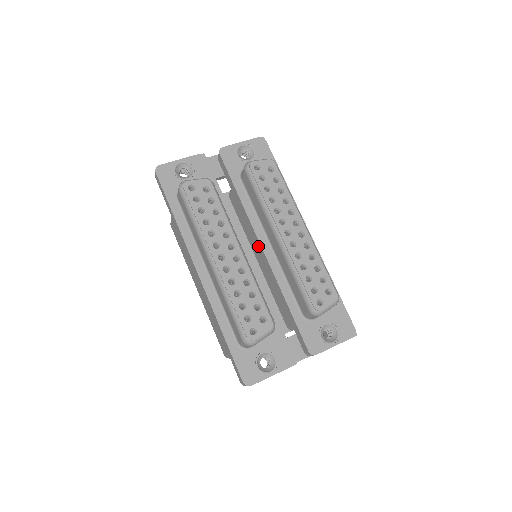
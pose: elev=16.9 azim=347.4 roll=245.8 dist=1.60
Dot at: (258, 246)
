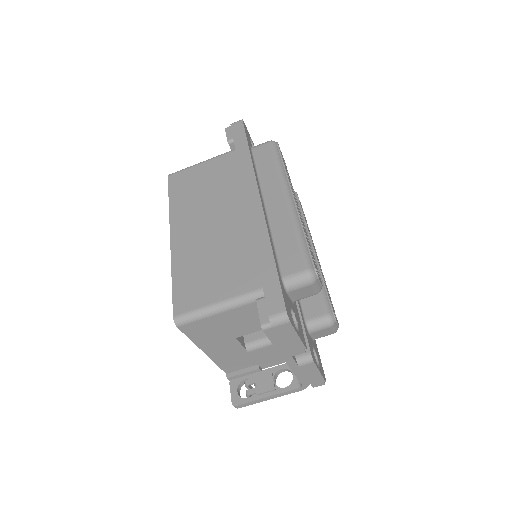
Dot at: occluded
